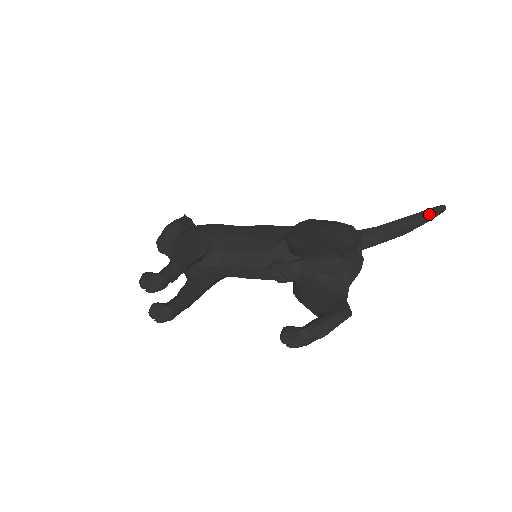
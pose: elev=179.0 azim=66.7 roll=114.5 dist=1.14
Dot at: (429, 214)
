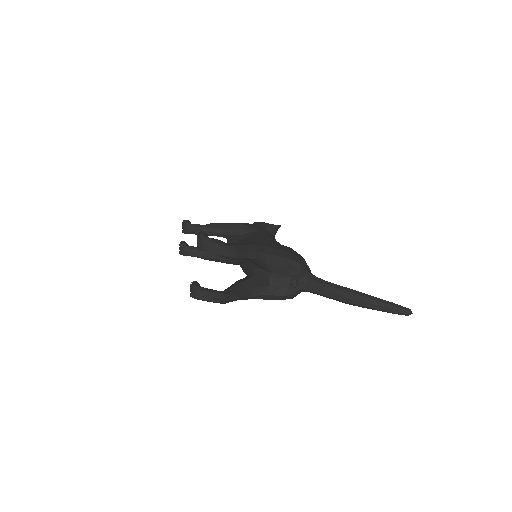
Dot at: (382, 303)
